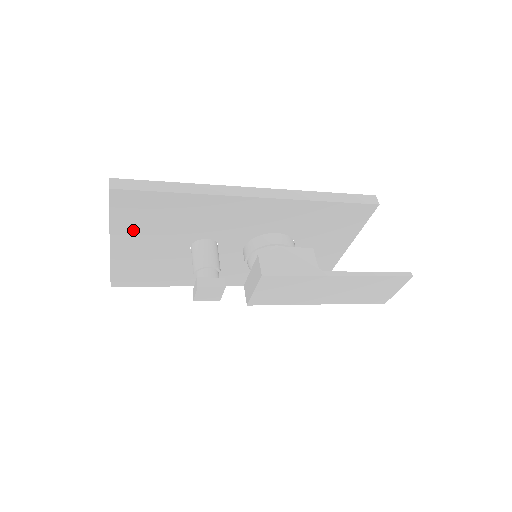
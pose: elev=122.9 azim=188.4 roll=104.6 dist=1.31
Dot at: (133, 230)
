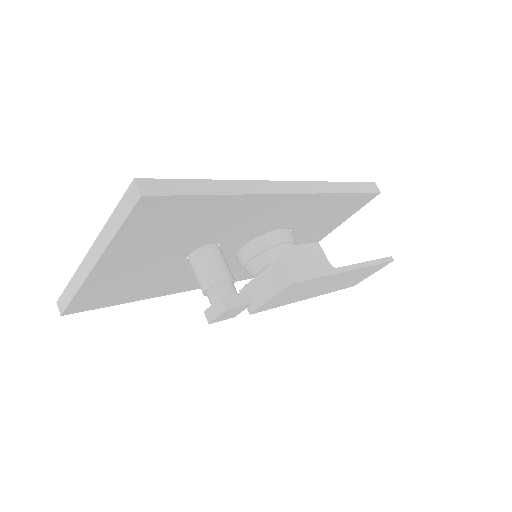
Dot at: (136, 244)
